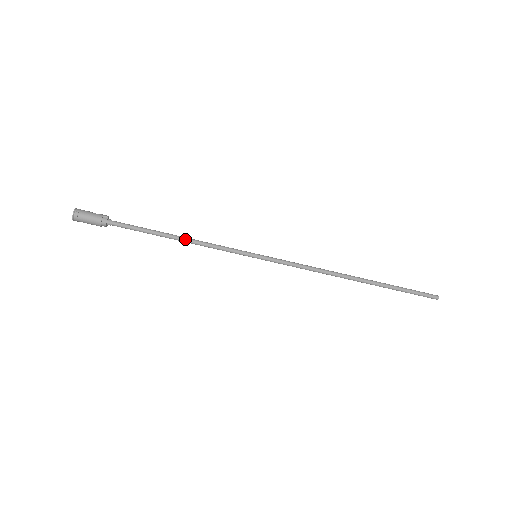
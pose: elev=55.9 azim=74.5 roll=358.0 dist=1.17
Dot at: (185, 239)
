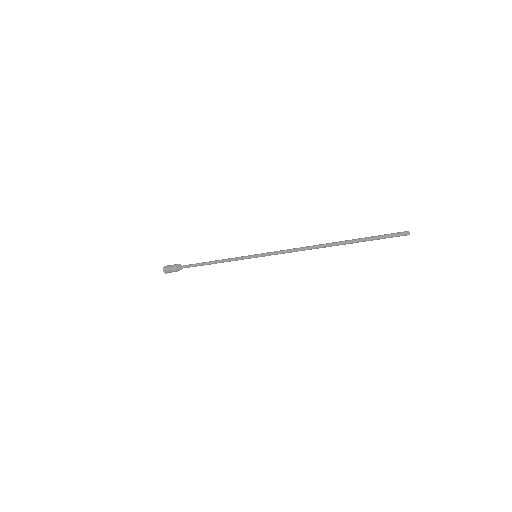
Dot at: (215, 262)
